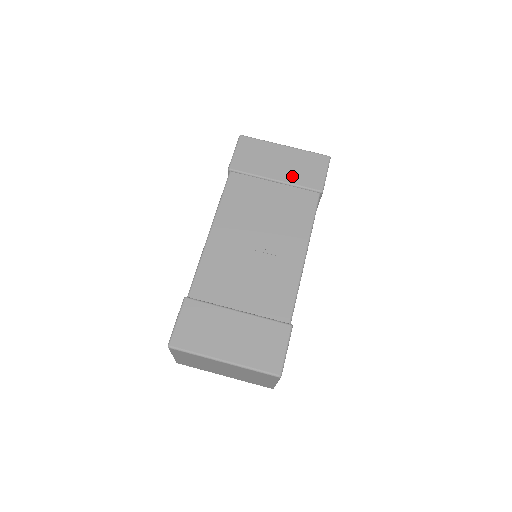
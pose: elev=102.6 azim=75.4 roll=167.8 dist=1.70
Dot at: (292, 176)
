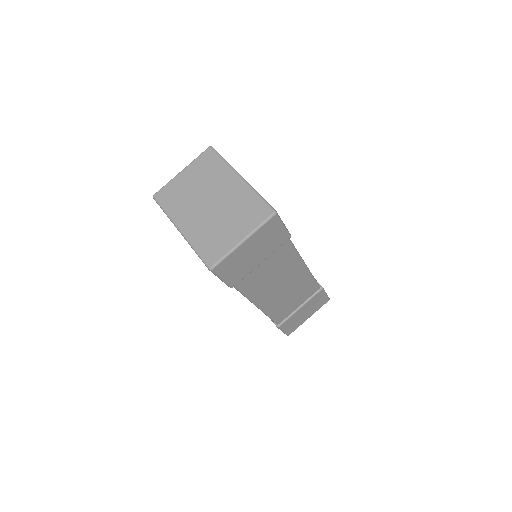
Dot at: occluded
